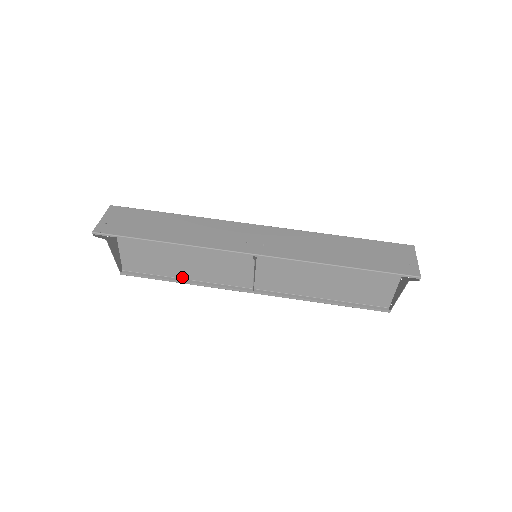
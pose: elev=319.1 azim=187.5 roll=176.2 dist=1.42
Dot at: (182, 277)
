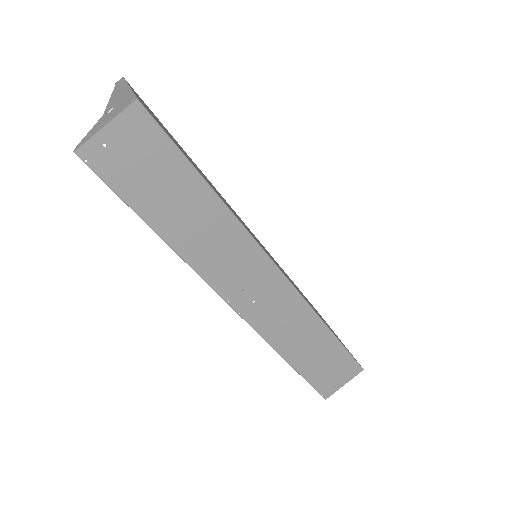
Dot at: (186, 153)
